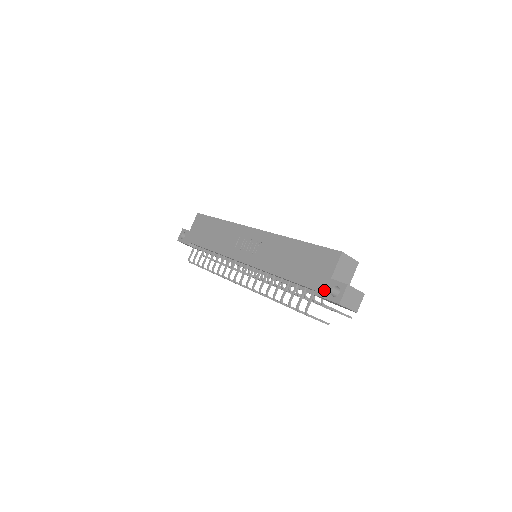
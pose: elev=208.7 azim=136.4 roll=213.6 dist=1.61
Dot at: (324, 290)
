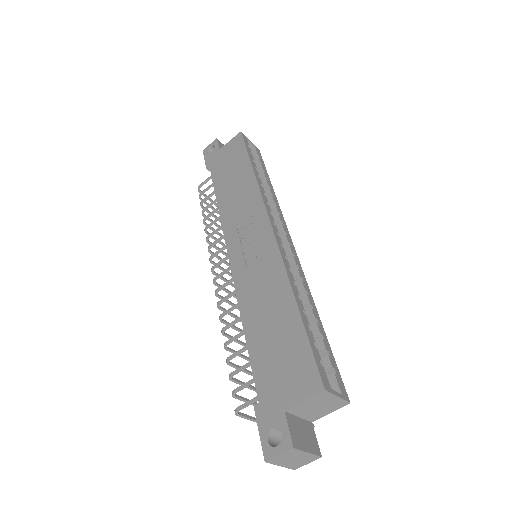
Dot at: (266, 417)
